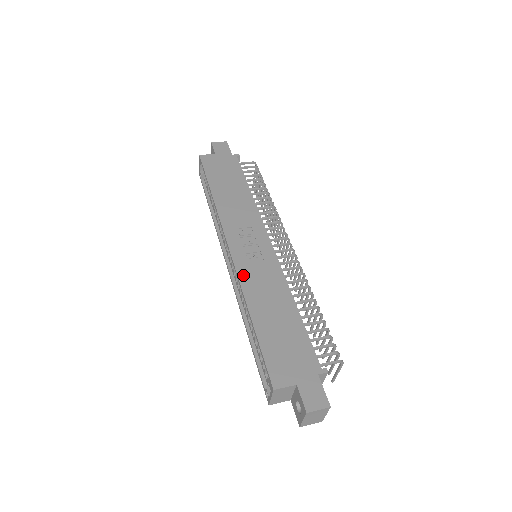
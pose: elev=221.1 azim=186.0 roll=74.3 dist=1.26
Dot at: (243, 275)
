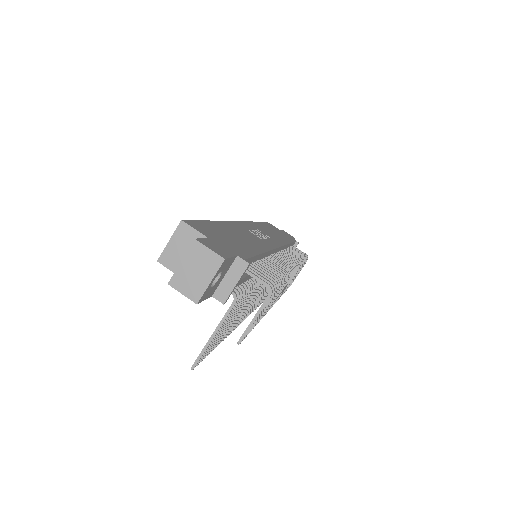
Dot at: (235, 224)
